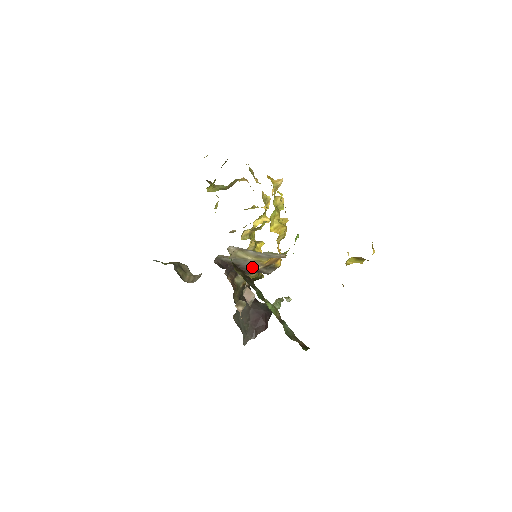
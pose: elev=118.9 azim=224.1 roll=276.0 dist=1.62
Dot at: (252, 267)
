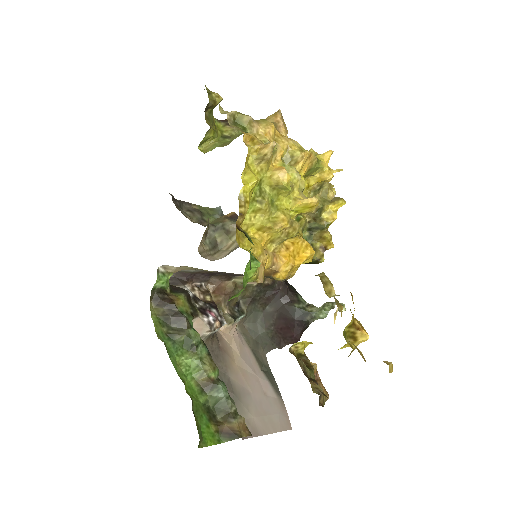
Dot at: occluded
